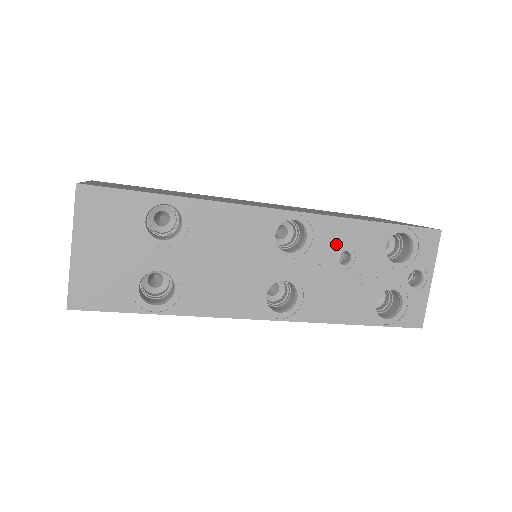
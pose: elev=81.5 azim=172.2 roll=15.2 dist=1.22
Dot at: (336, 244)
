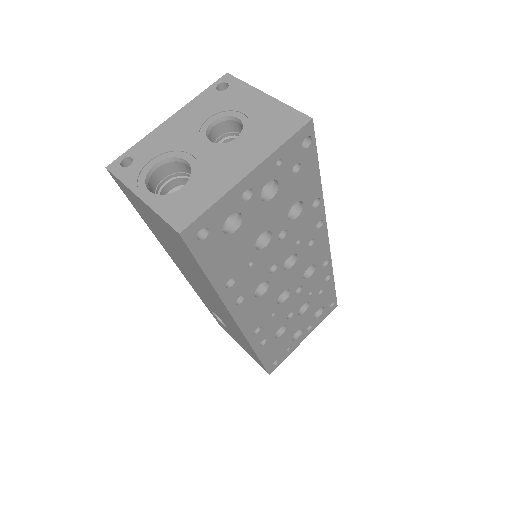
Dot at: occluded
